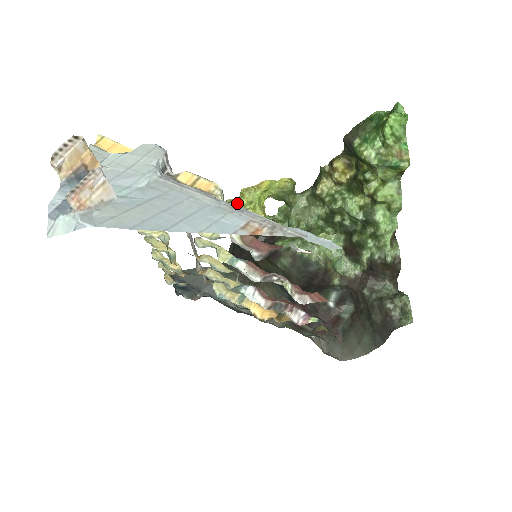
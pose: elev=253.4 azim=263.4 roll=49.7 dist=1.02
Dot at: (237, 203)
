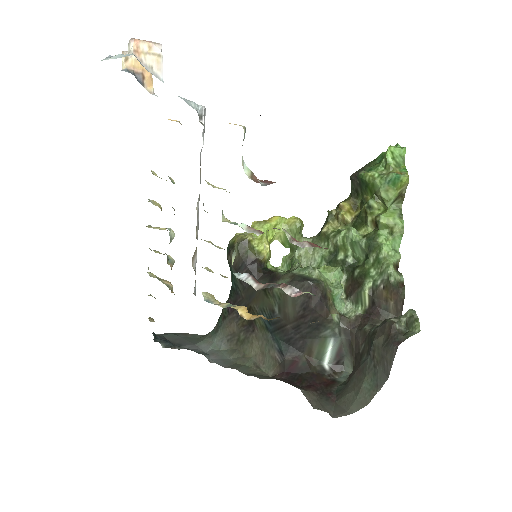
Dot at: (246, 234)
